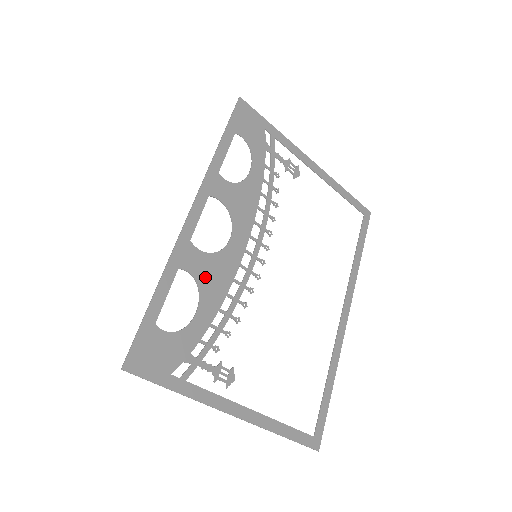
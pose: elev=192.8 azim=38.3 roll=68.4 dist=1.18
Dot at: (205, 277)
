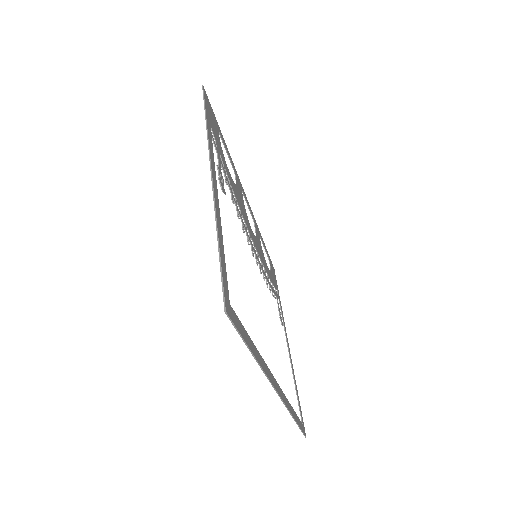
Dot at: (239, 194)
